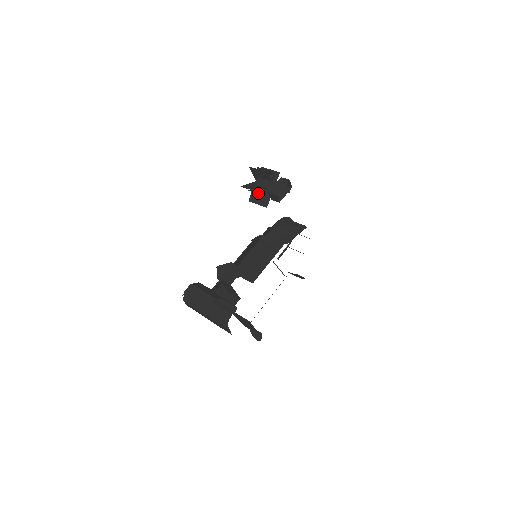
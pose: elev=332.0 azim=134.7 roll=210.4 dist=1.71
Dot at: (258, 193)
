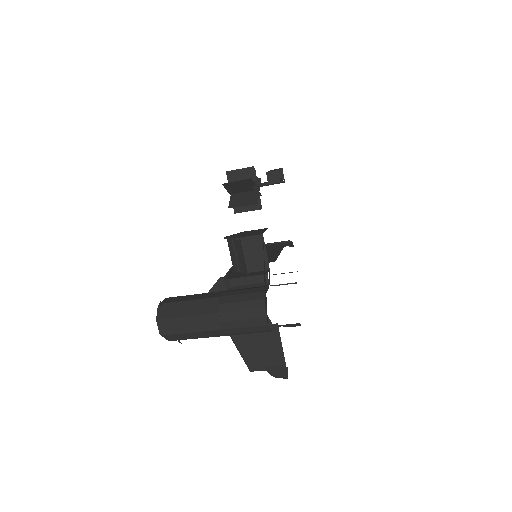
Dot at: (245, 188)
